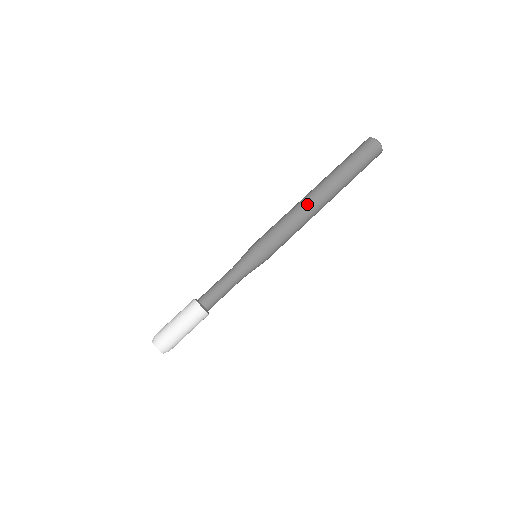
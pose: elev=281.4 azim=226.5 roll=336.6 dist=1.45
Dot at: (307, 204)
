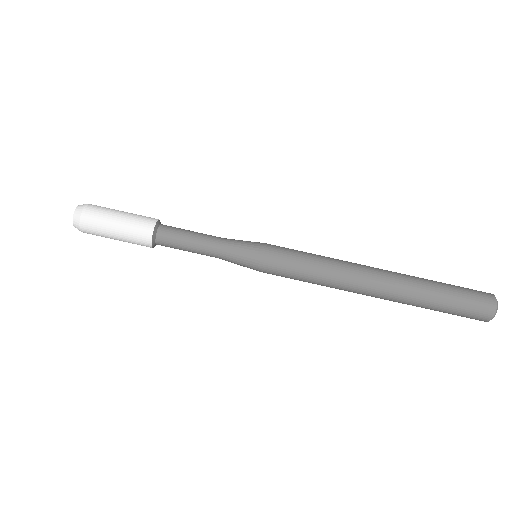
Dot at: (358, 277)
